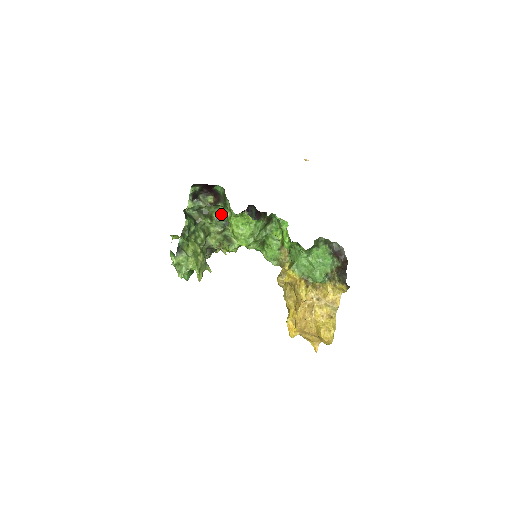
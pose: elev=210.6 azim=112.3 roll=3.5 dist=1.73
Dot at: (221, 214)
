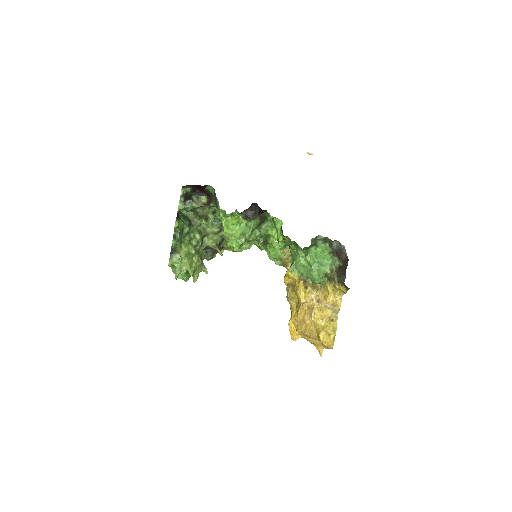
Dot at: (216, 214)
